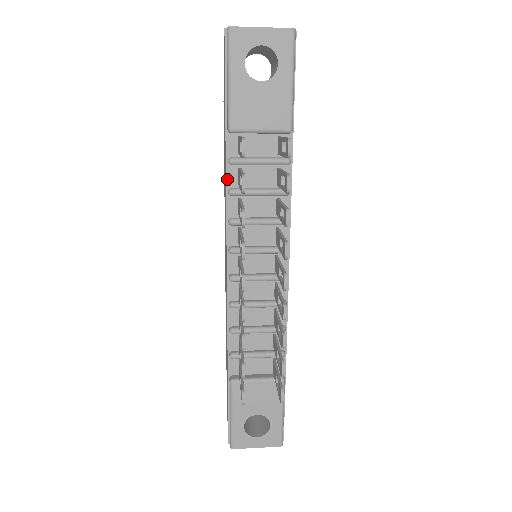
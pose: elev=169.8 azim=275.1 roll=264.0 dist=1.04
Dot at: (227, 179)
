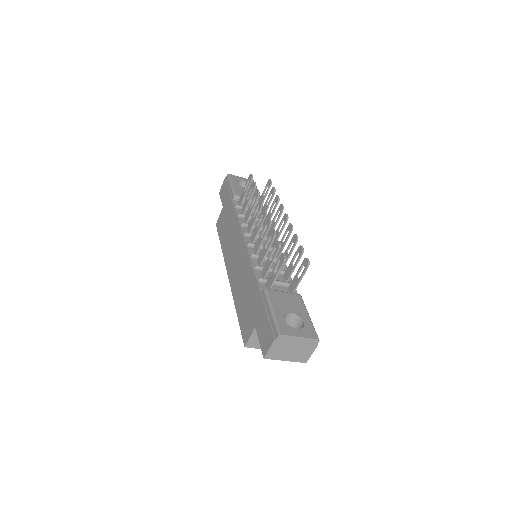
Dot at: (236, 212)
